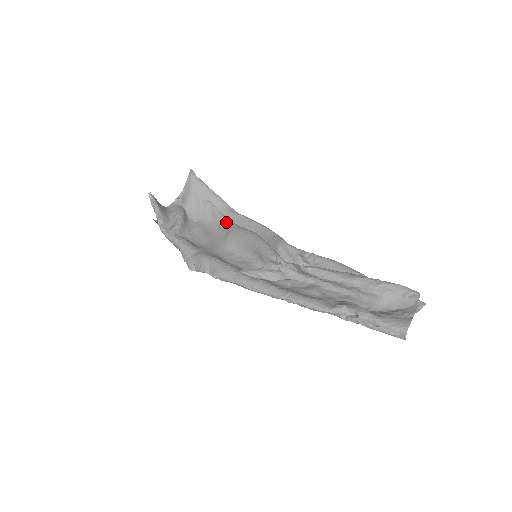
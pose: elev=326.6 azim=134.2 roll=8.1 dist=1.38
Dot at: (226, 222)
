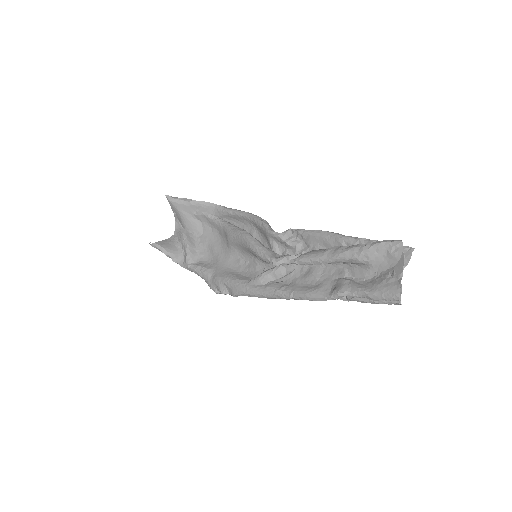
Dot at: (221, 226)
